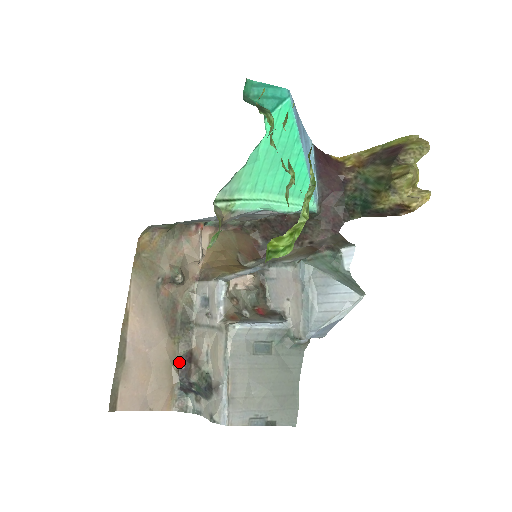
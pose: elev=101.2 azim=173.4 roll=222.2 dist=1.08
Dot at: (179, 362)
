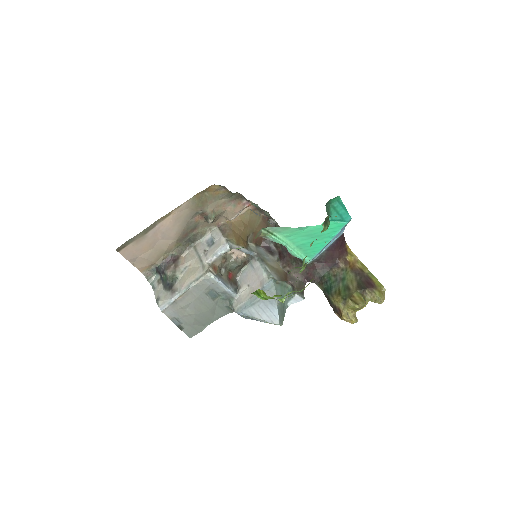
Dot at: (168, 256)
